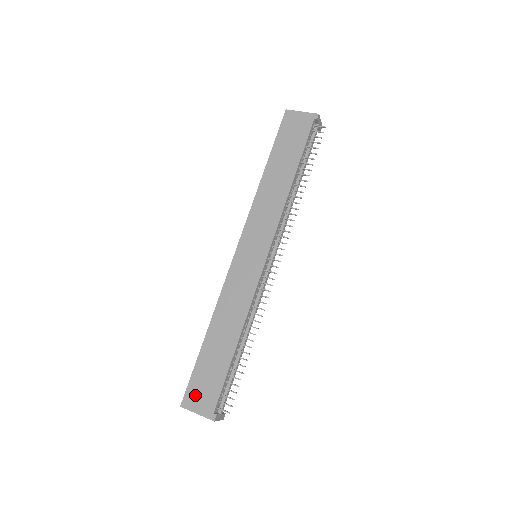
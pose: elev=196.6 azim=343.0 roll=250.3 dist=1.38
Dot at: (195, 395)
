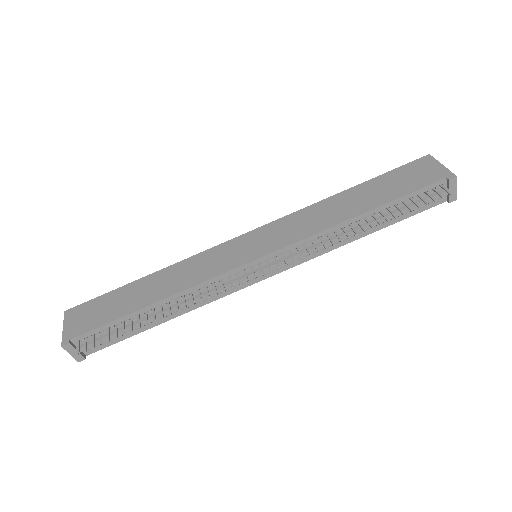
Dot at: (81, 313)
